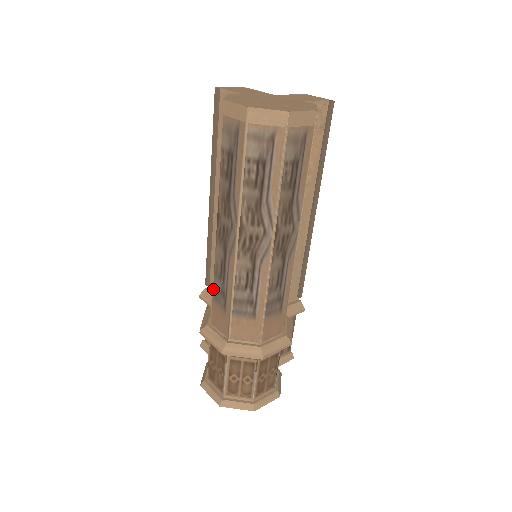
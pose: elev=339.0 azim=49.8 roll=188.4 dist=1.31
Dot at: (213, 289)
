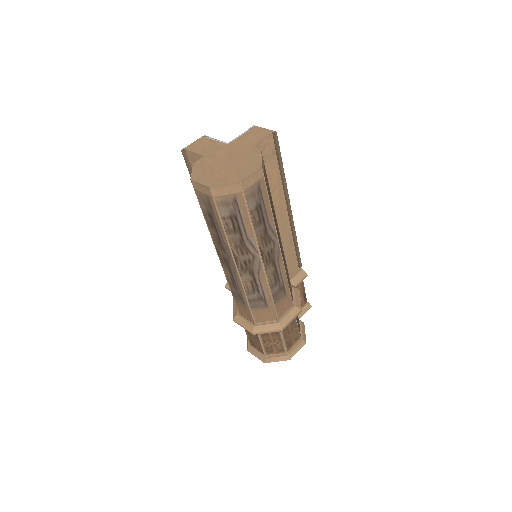
Dot at: (232, 293)
